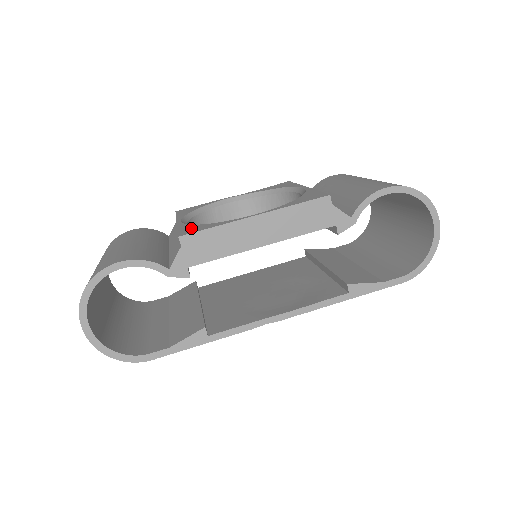
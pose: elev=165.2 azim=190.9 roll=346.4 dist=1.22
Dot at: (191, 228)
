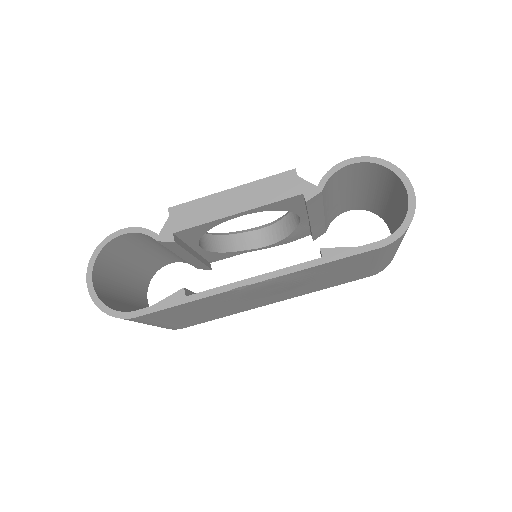
Dot at: occluded
